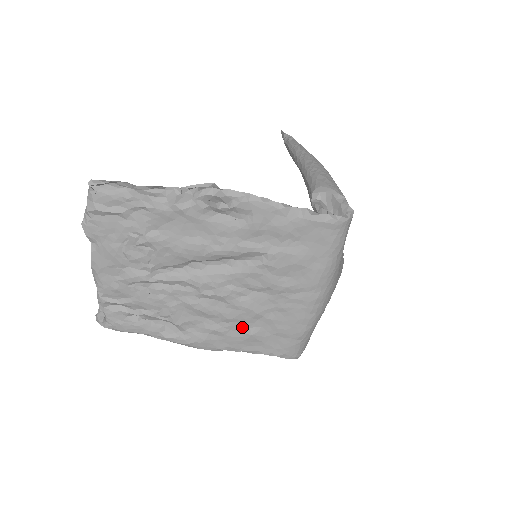
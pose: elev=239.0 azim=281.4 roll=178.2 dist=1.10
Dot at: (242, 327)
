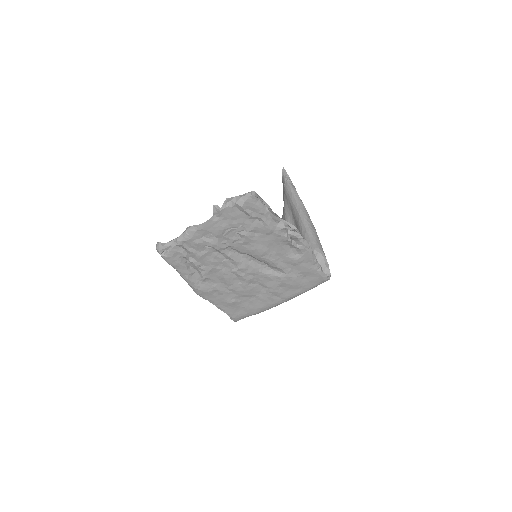
Dot at: (233, 296)
